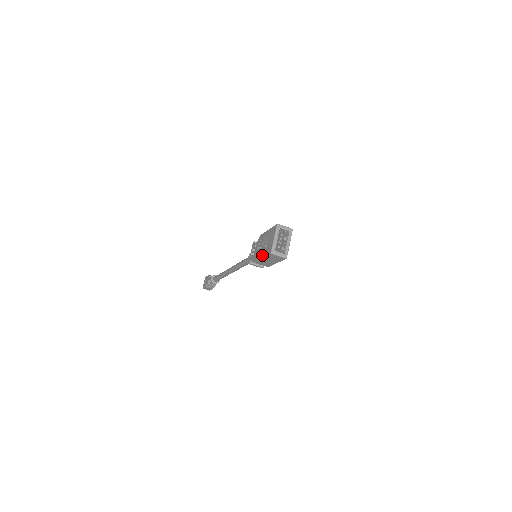
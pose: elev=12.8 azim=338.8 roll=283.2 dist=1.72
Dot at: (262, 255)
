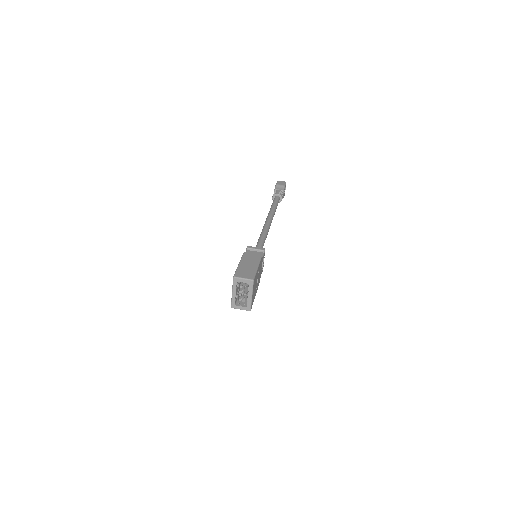
Dot at: occluded
